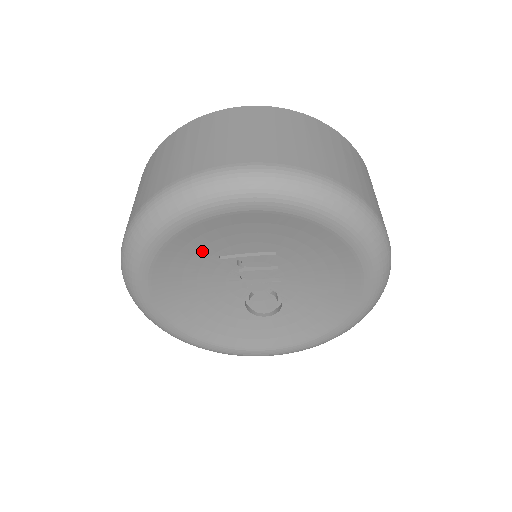
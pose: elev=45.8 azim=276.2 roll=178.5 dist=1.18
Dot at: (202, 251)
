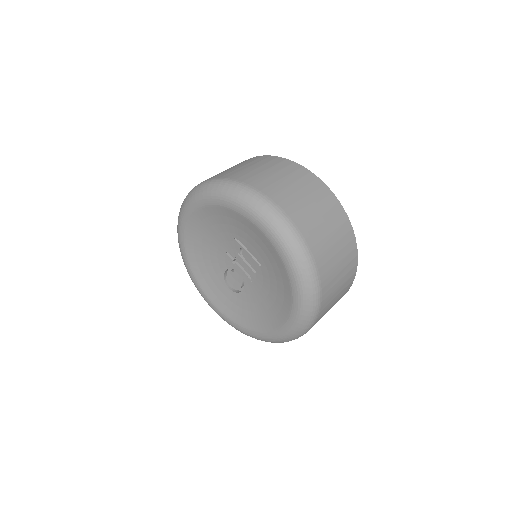
Dot at: (230, 226)
